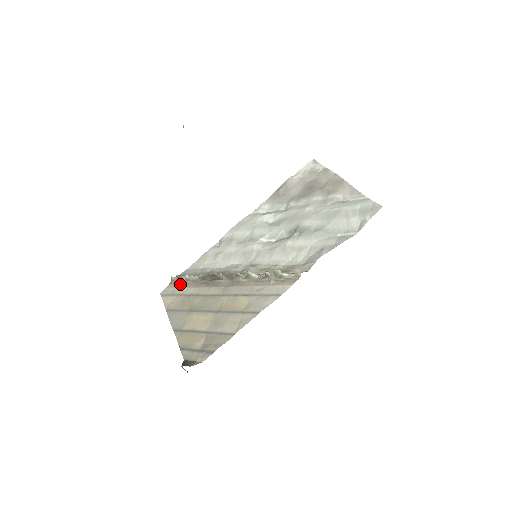
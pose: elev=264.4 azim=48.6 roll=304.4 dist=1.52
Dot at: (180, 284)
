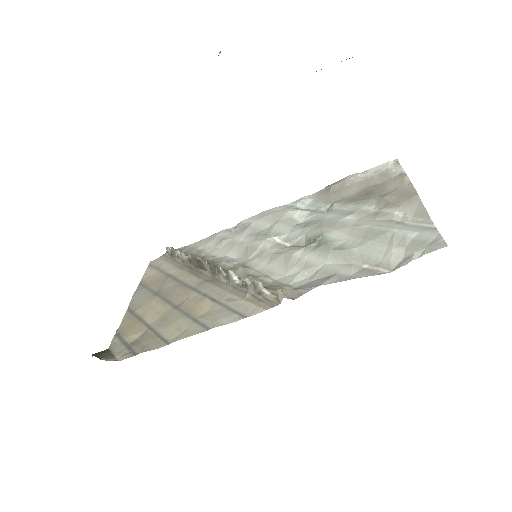
Dot at: (171, 259)
